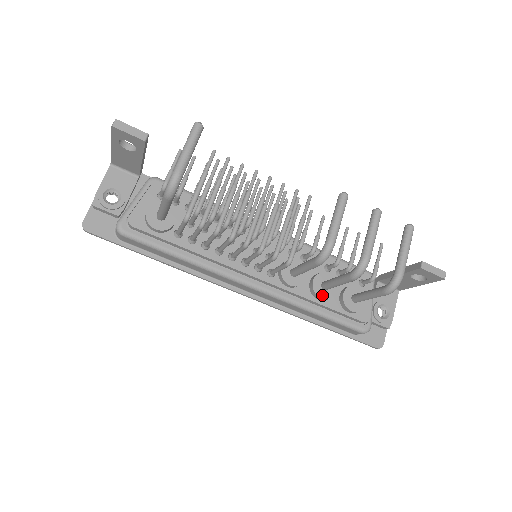
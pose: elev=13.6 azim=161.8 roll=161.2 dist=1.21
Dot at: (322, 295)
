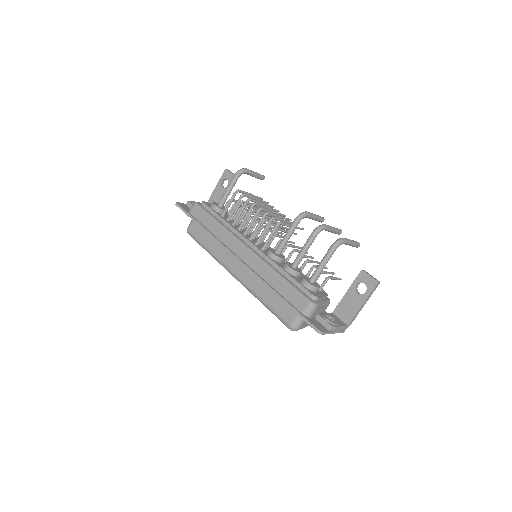
Dot at: (290, 266)
